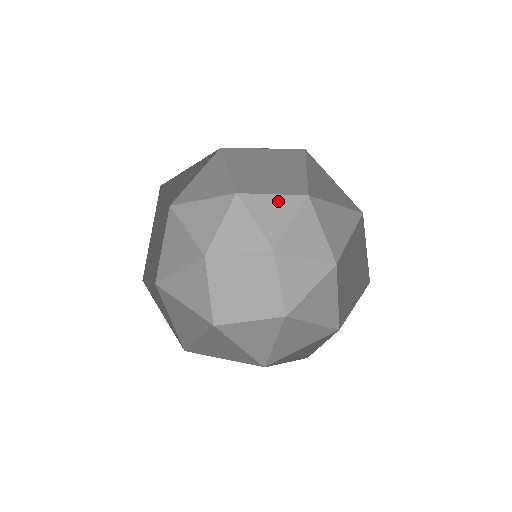
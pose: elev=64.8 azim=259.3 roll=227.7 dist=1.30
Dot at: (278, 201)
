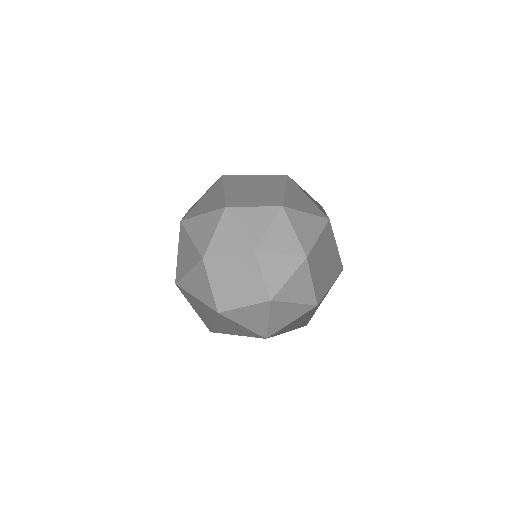
Dot at: occluded
